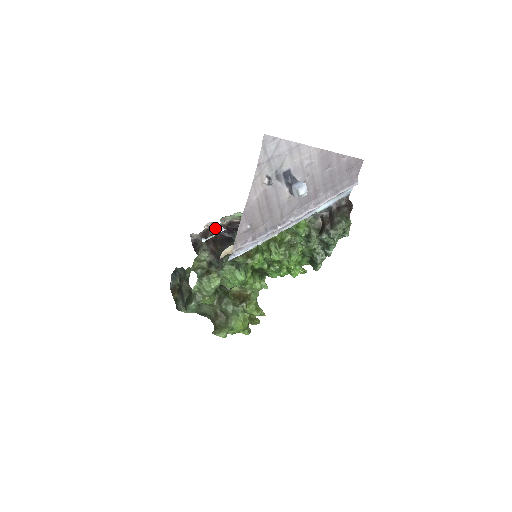
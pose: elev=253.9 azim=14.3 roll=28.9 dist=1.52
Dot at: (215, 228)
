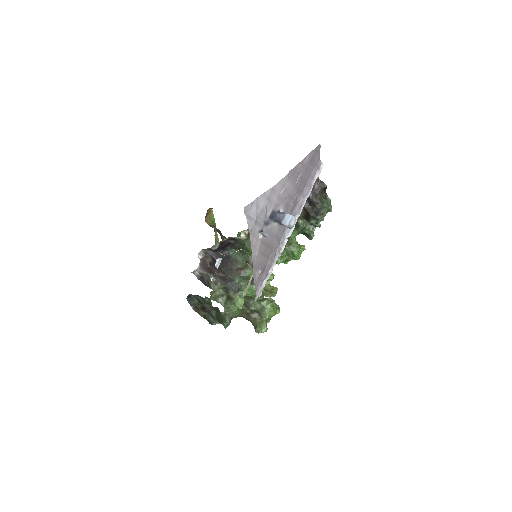
Dot at: (215, 263)
